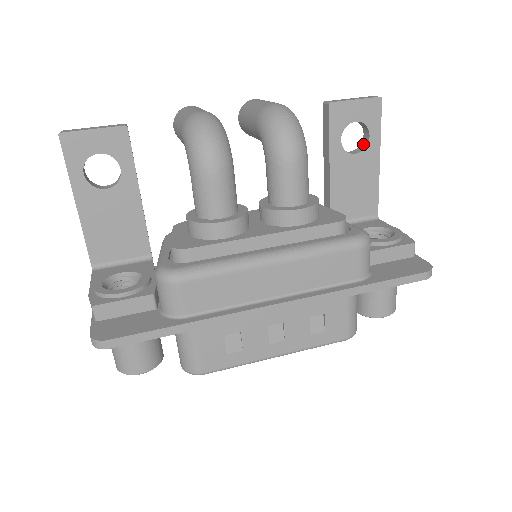
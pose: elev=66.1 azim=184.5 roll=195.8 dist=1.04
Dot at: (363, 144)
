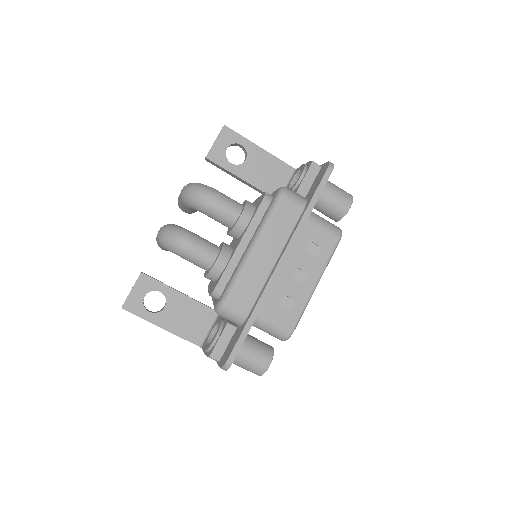
Dot at: (244, 151)
